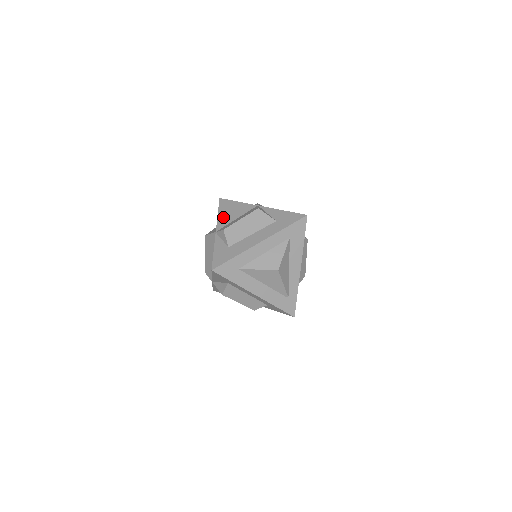
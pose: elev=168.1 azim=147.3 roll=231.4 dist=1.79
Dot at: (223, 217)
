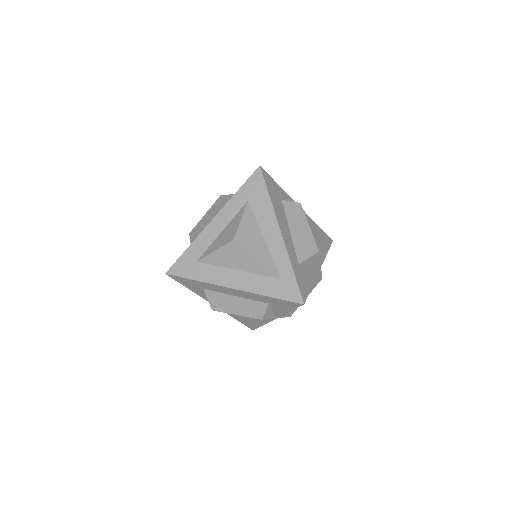
Dot at: occluded
